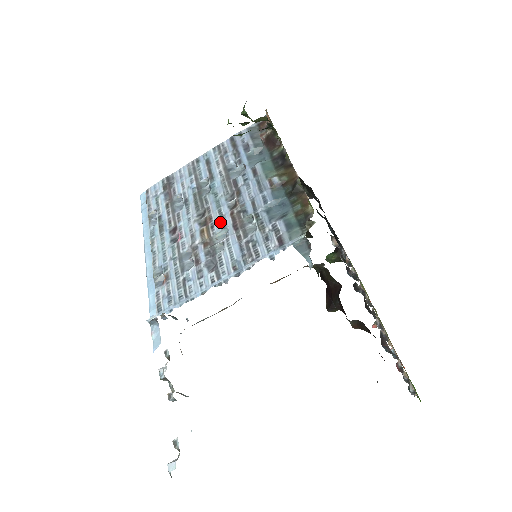
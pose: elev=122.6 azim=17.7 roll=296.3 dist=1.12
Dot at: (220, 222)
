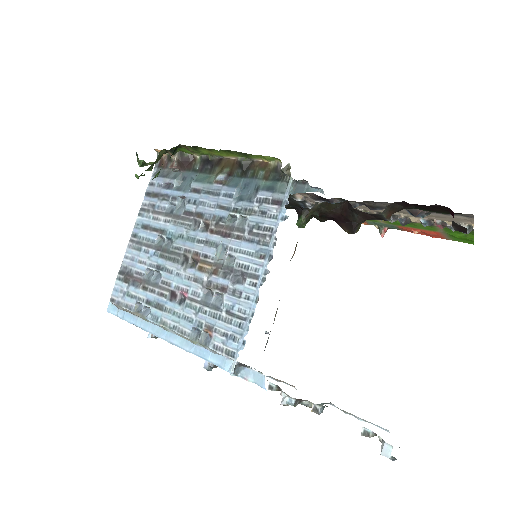
Dot at: (208, 246)
